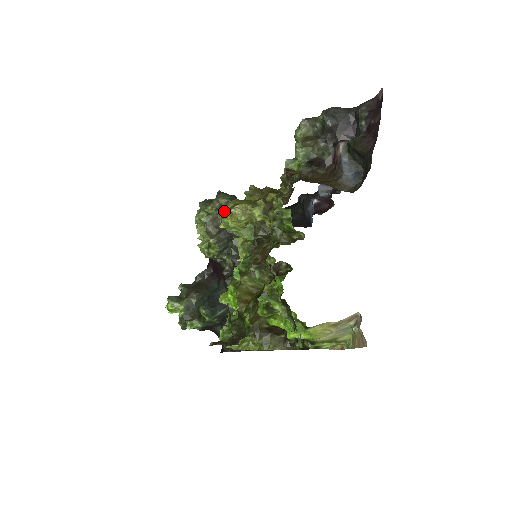
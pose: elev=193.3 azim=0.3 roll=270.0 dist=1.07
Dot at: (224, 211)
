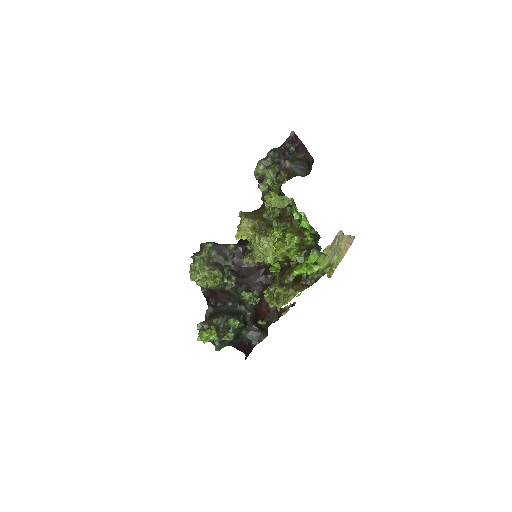
Dot at: (266, 199)
